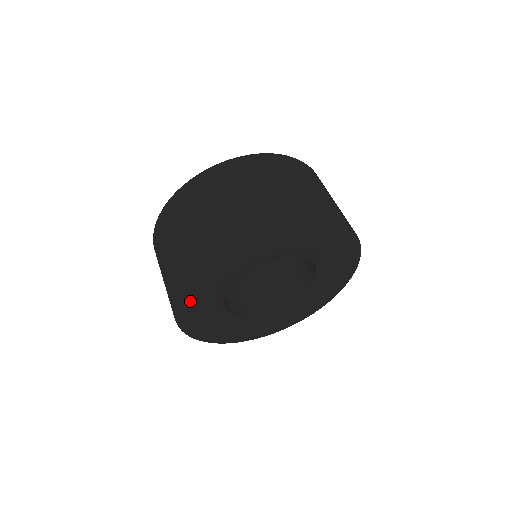
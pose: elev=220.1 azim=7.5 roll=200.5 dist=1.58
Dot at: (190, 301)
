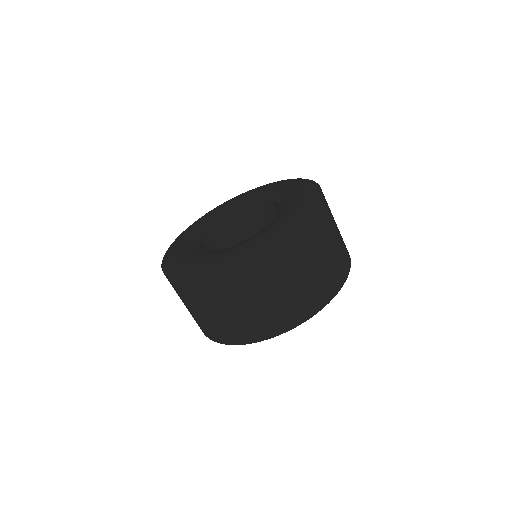
Dot at: occluded
